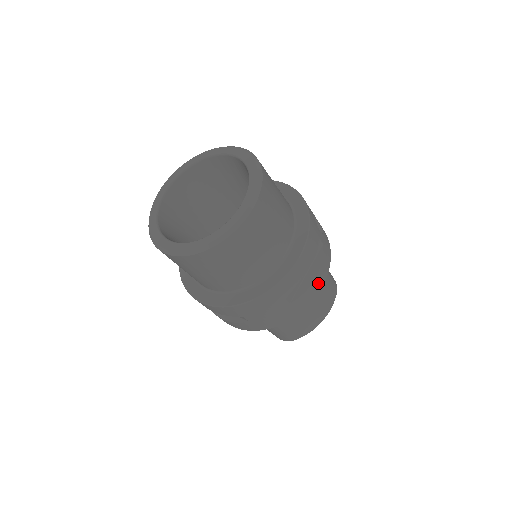
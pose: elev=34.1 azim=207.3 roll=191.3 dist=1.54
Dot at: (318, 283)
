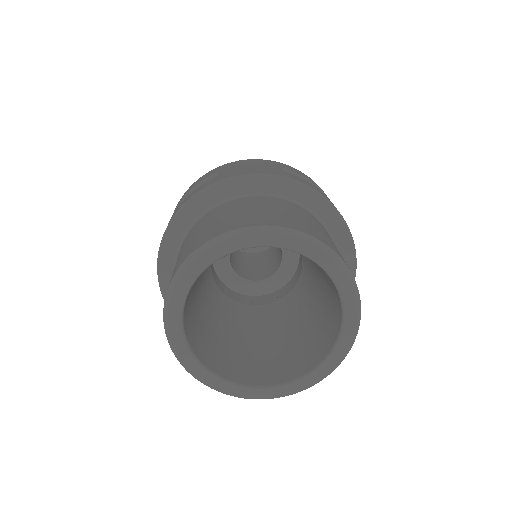
Dot at: occluded
